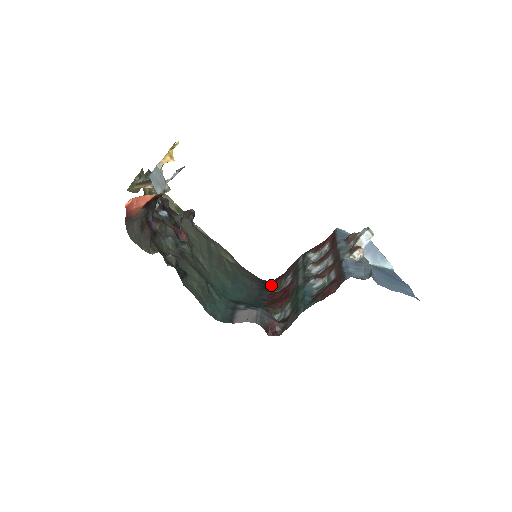
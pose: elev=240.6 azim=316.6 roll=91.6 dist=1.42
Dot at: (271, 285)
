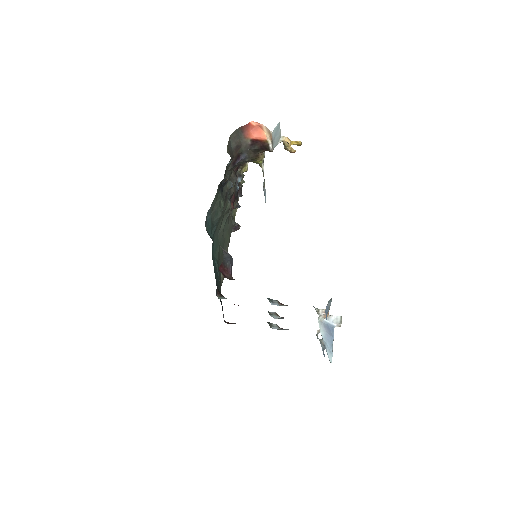
Dot at: occluded
